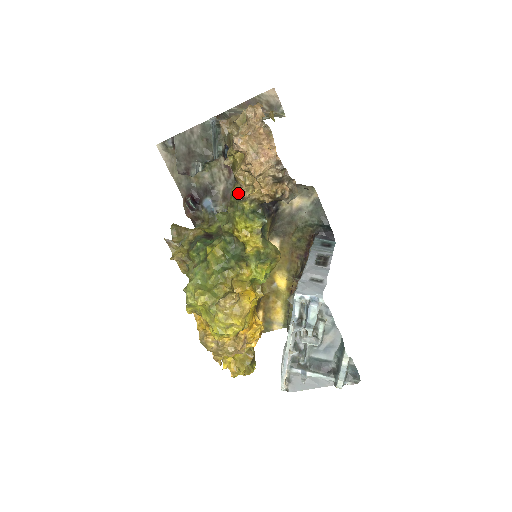
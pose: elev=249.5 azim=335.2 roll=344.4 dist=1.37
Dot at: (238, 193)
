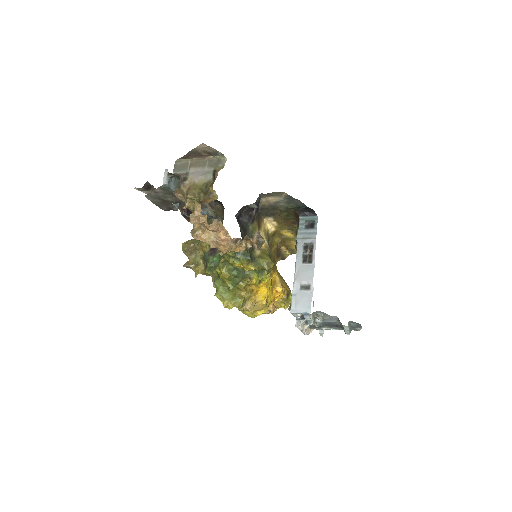
Dot at: (218, 250)
